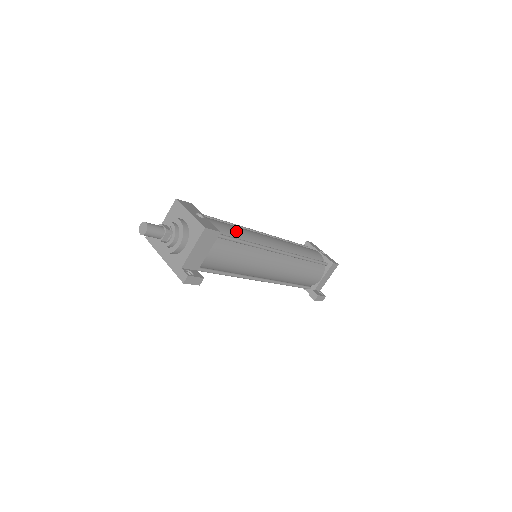
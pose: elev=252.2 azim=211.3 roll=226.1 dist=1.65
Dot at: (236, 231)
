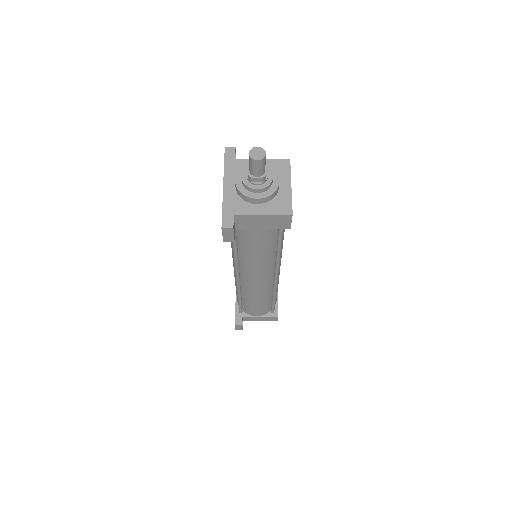
Dot at: occluded
